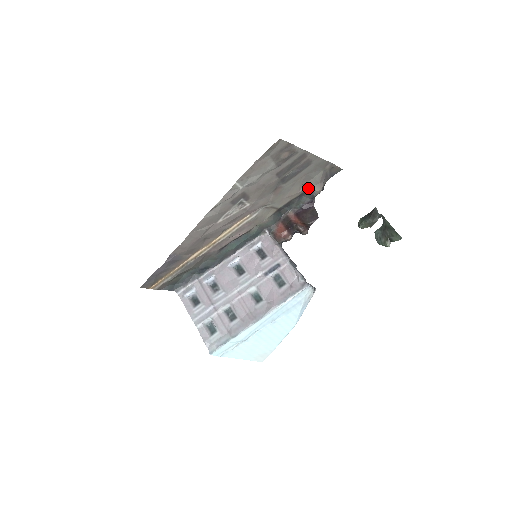
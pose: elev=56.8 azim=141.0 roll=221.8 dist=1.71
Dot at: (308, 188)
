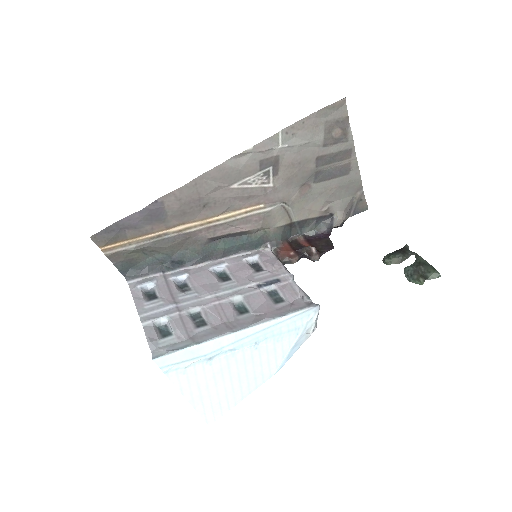
Dot at: (330, 212)
